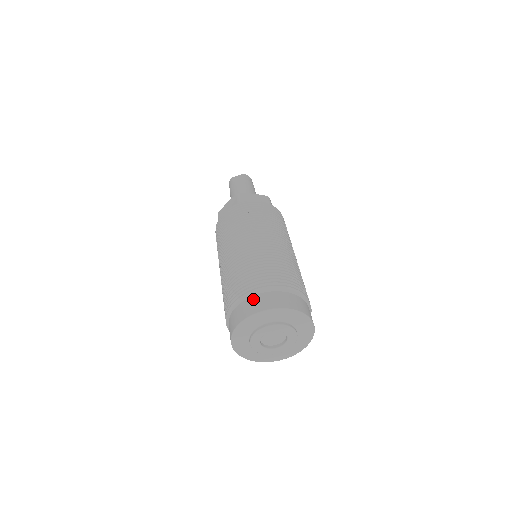
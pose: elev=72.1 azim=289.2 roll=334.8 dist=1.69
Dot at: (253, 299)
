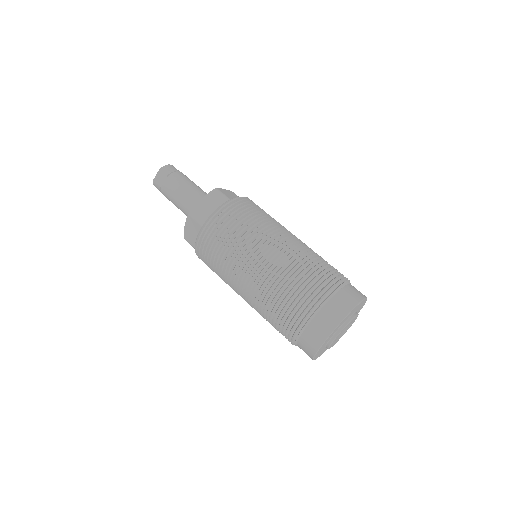
Dot at: (311, 328)
